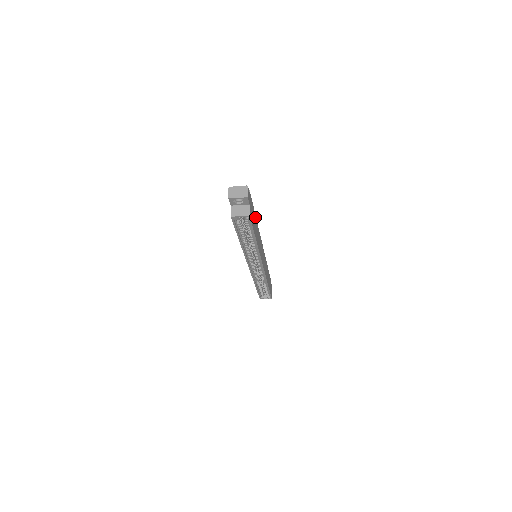
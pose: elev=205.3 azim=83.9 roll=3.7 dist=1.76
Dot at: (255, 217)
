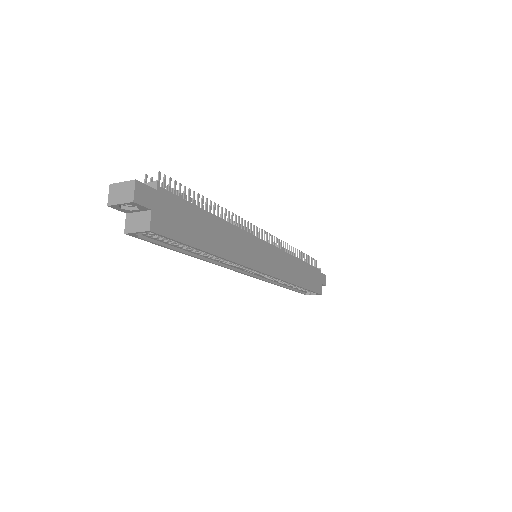
Dot at: (205, 214)
